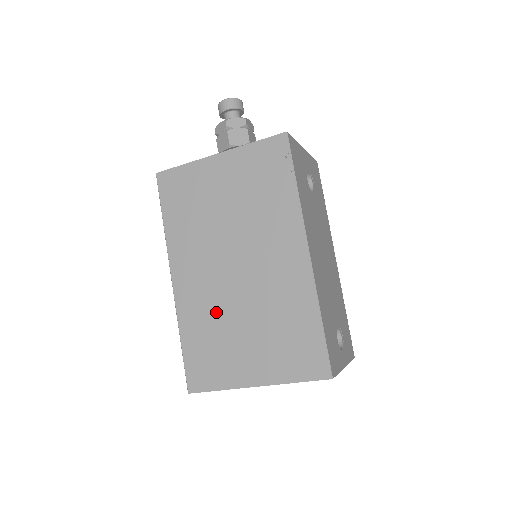
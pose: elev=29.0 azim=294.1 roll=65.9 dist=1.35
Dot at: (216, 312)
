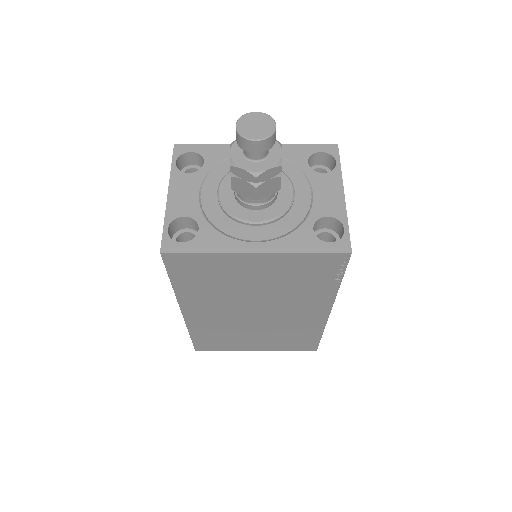
Dot at: (229, 328)
